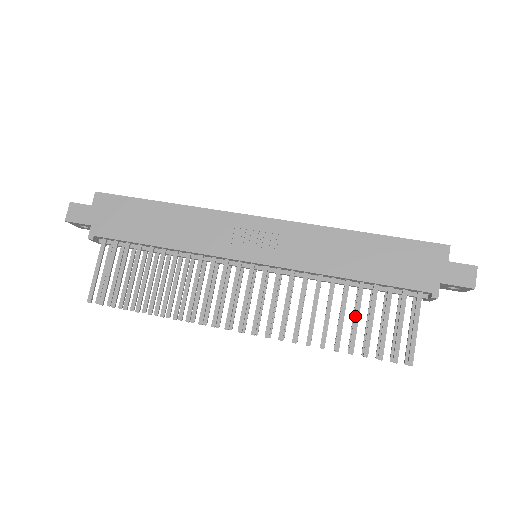
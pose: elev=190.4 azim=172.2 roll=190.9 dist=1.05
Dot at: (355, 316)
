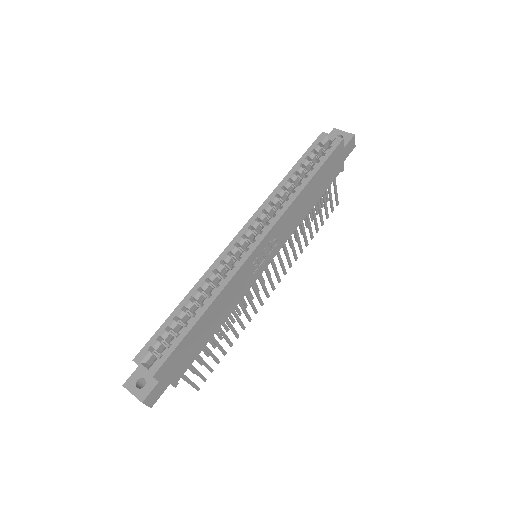
Dot at: (315, 218)
